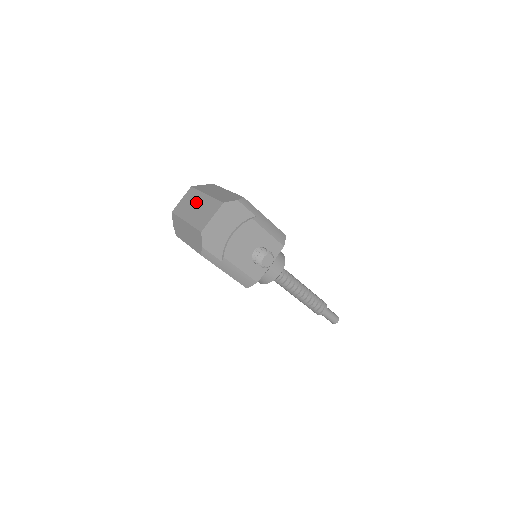
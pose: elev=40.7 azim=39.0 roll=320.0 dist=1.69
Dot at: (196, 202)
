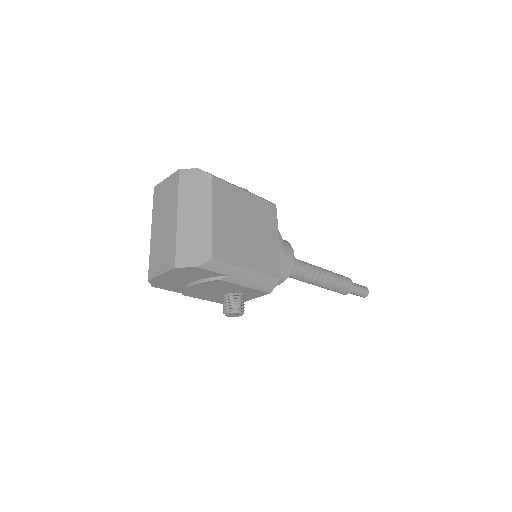
Dot at: (167, 214)
